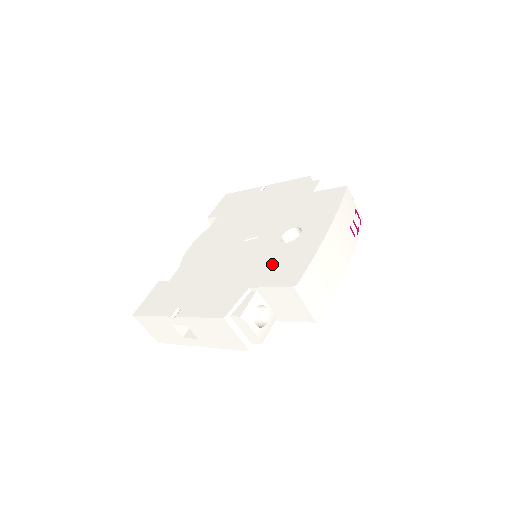
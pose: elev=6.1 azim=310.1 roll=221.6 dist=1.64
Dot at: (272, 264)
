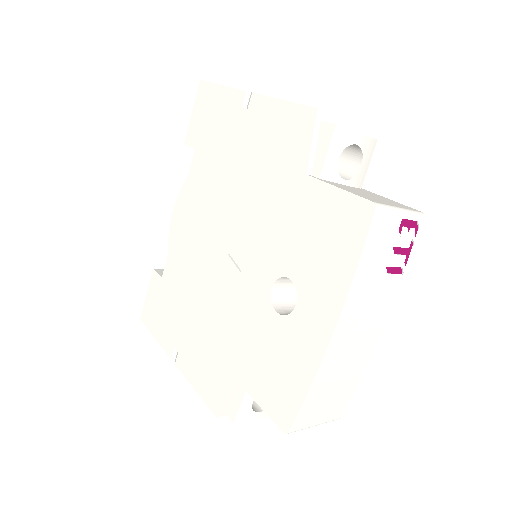
Dot at: (260, 354)
